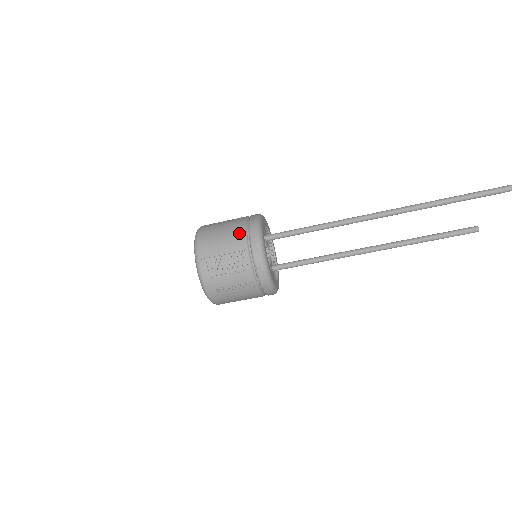
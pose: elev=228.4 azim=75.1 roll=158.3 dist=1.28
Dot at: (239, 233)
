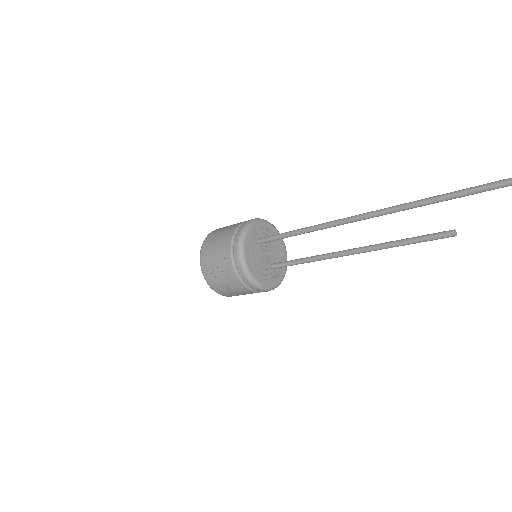
Dot at: (227, 241)
